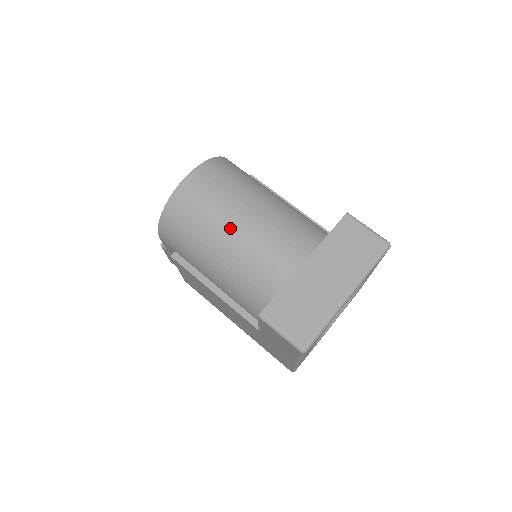
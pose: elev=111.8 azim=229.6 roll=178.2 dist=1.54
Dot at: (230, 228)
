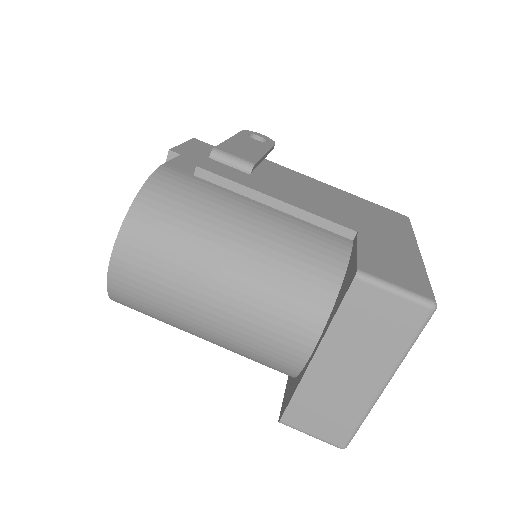
Dot at: (200, 321)
